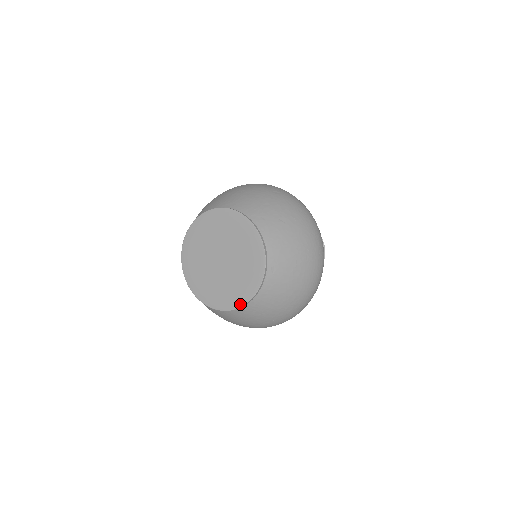
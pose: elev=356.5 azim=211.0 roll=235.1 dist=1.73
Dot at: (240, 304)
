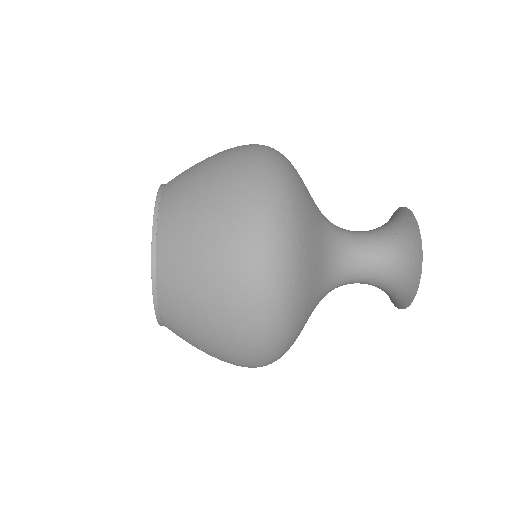
Dot at: (152, 287)
